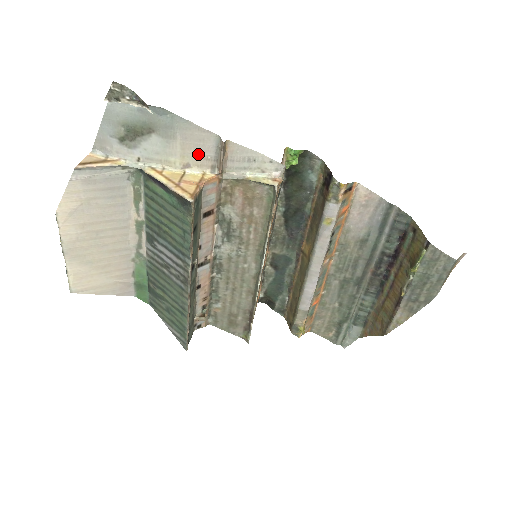
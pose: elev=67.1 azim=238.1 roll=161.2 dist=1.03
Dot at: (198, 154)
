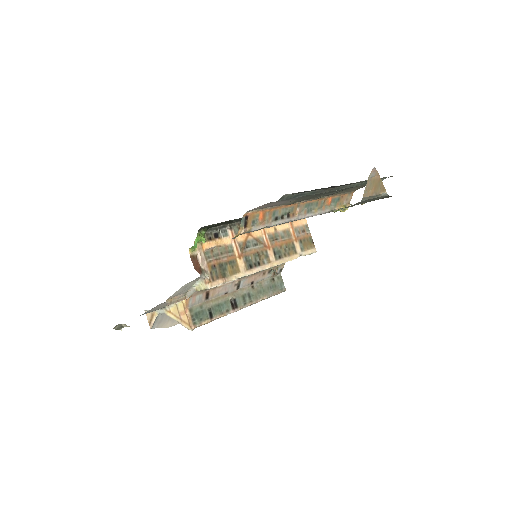
Dot at: occluded
